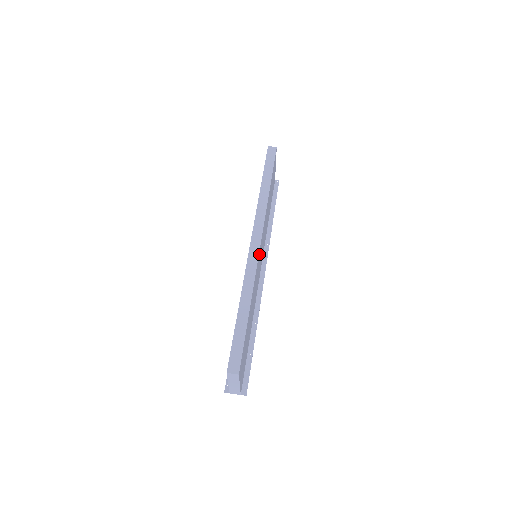
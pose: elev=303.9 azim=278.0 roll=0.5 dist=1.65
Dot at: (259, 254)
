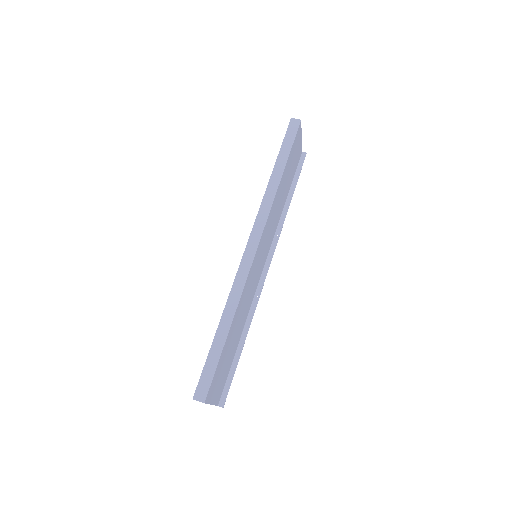
Dot at: (254, 261)
